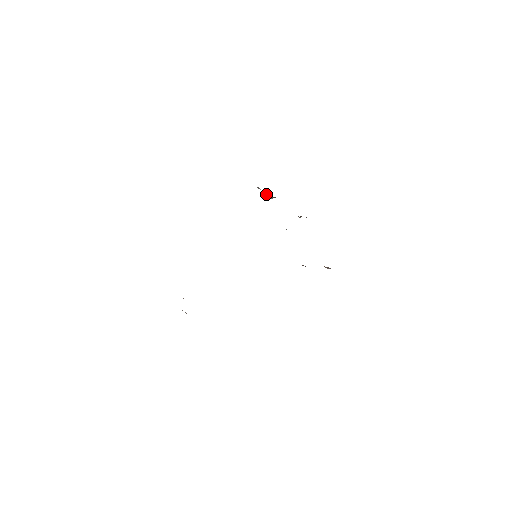
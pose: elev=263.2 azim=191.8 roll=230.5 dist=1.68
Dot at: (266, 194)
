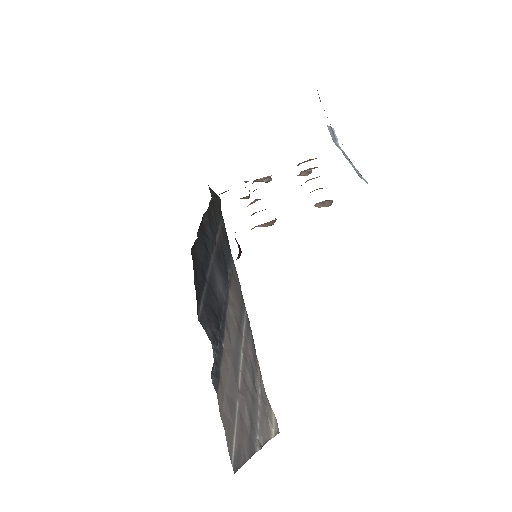
Dot at: (255, 181)
